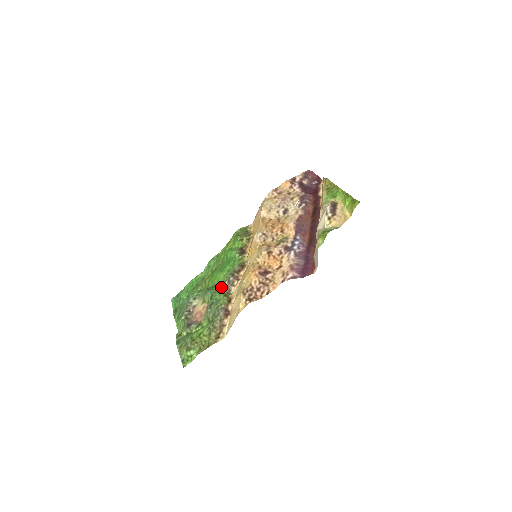
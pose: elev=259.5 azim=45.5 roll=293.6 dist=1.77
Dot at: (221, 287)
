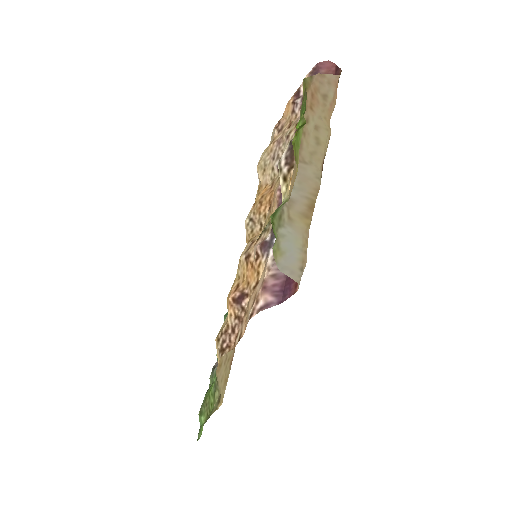
Dot at: occluded
